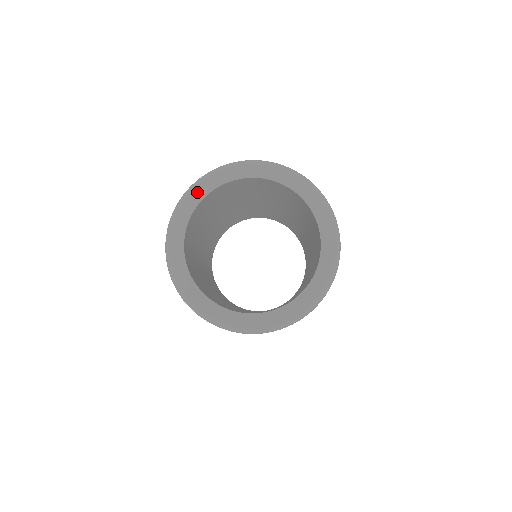
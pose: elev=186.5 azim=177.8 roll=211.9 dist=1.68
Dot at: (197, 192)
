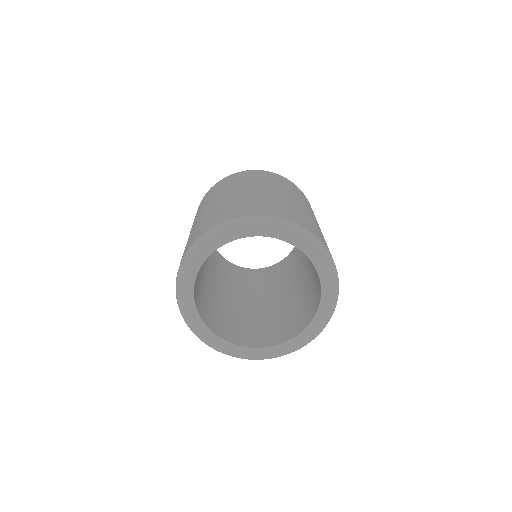
Dot at: (213, 241)
